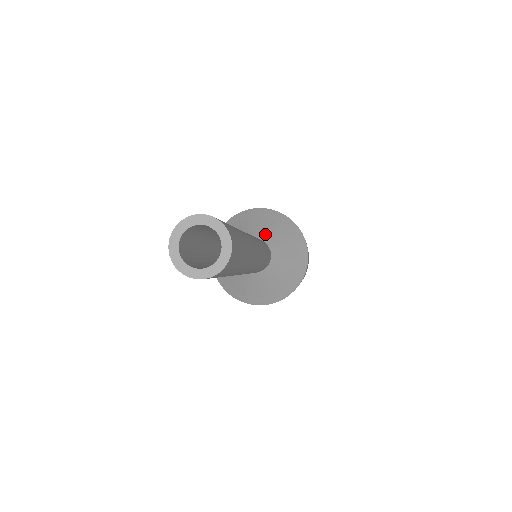
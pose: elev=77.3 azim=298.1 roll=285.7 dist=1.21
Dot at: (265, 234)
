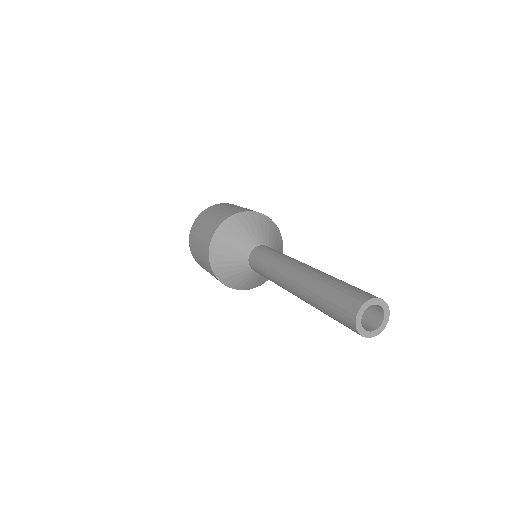
Dot at: (262, 238)
